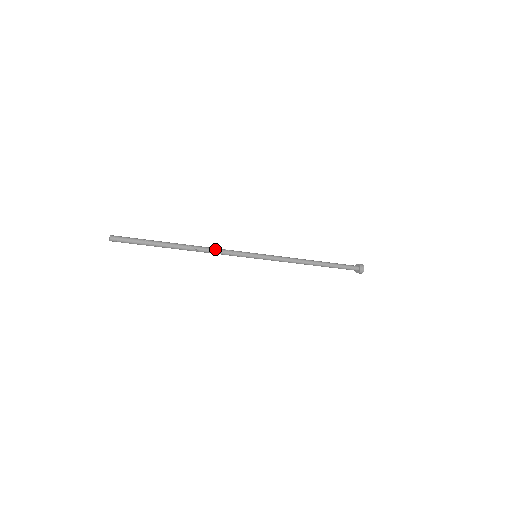
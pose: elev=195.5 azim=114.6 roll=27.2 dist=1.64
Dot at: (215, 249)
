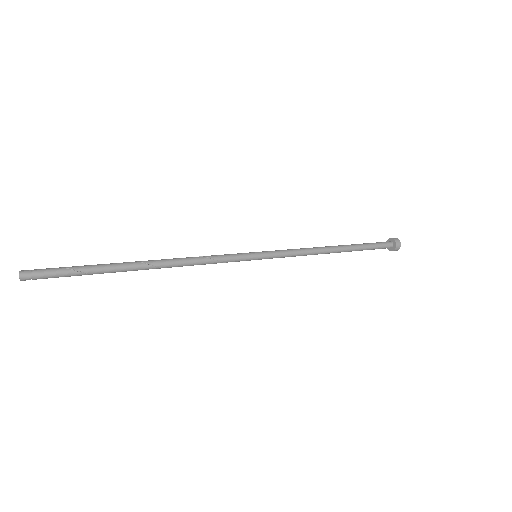
Dot at: (195, 263)
